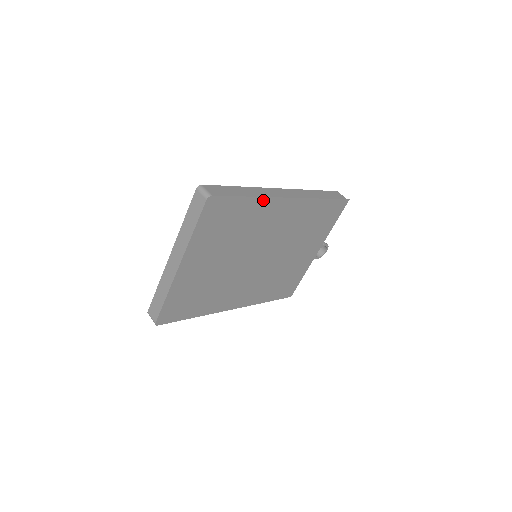
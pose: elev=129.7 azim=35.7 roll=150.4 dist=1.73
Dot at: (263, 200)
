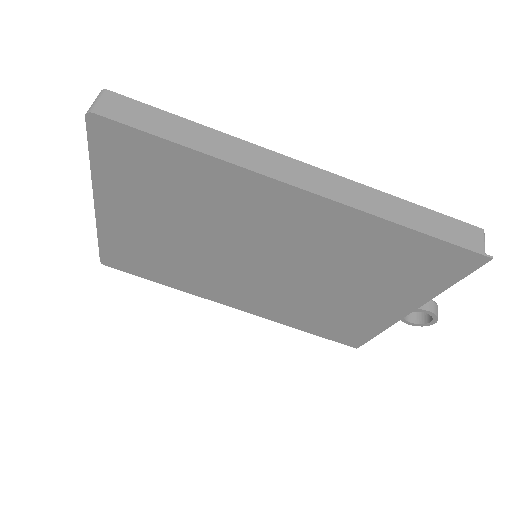
Dot at: (224, 165)
